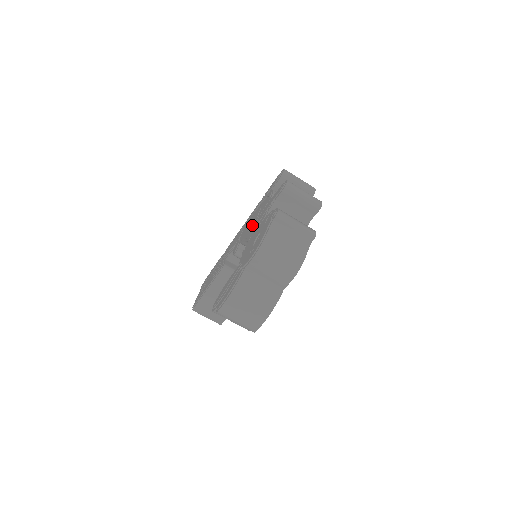
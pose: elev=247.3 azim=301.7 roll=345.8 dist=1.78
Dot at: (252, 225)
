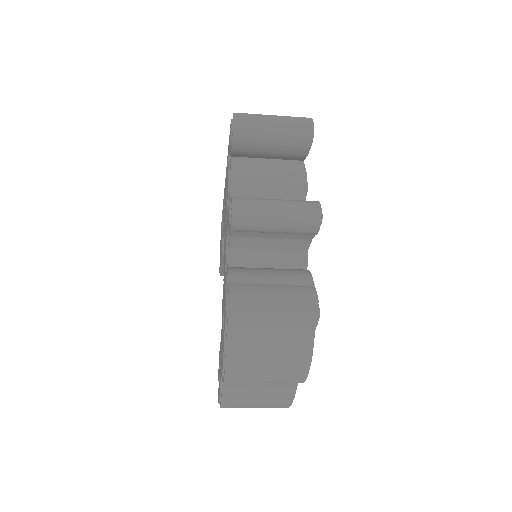
Dot at: occluded
